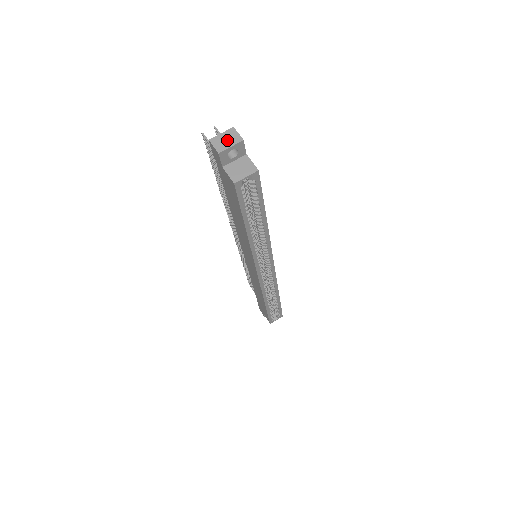
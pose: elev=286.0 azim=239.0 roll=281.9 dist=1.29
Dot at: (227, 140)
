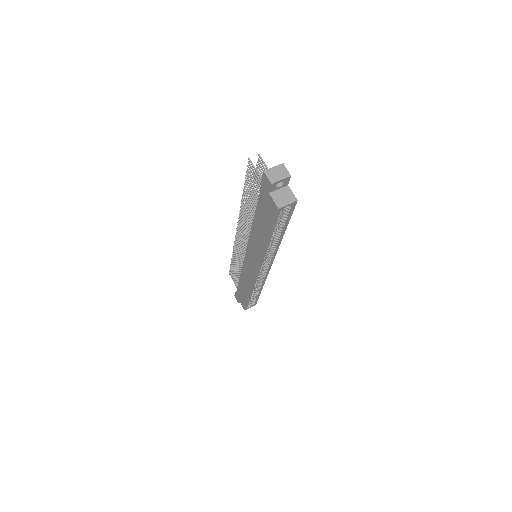
Dot at: (278, 174)
